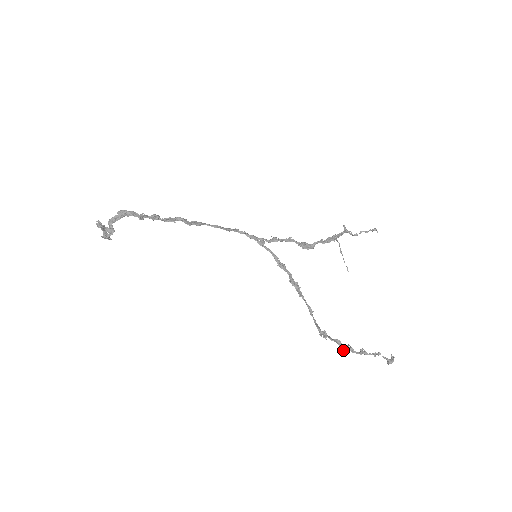
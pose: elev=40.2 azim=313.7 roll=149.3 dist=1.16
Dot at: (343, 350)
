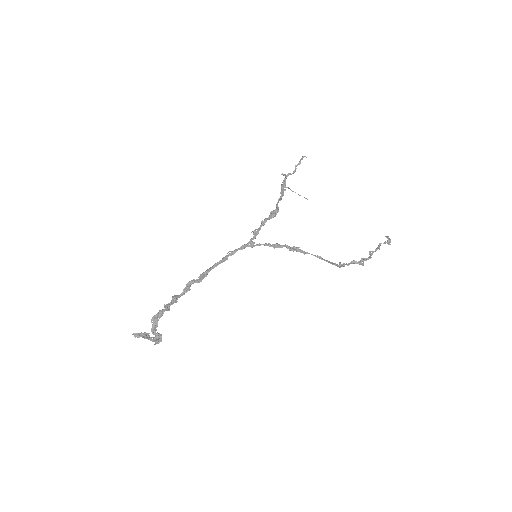
Dot at: occluded
